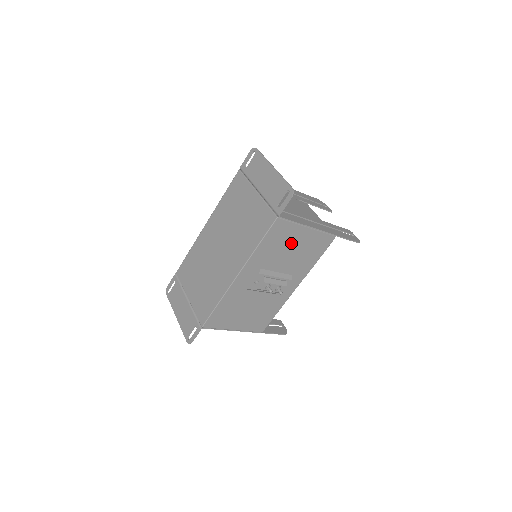
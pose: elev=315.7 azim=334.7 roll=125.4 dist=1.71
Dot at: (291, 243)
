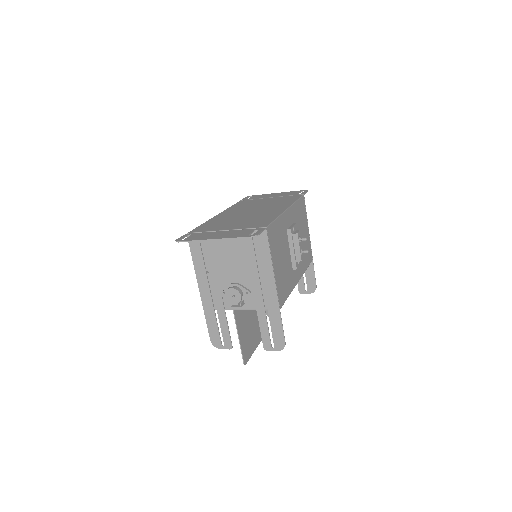
Dot at: (303, 227)
